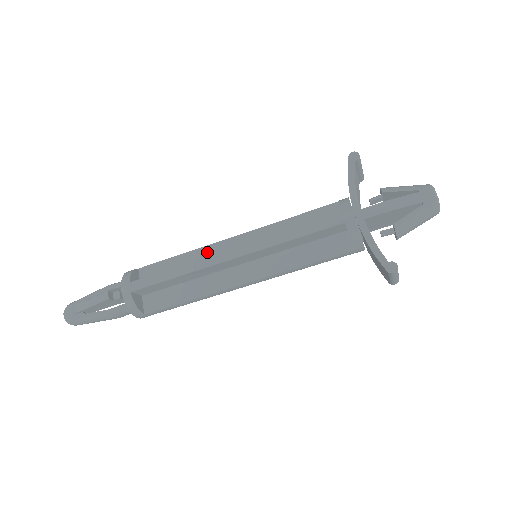
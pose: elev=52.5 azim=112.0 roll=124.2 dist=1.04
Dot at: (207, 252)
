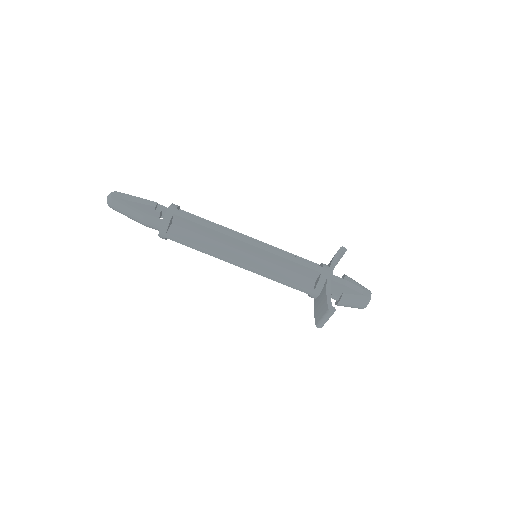
Dot at: occluded
